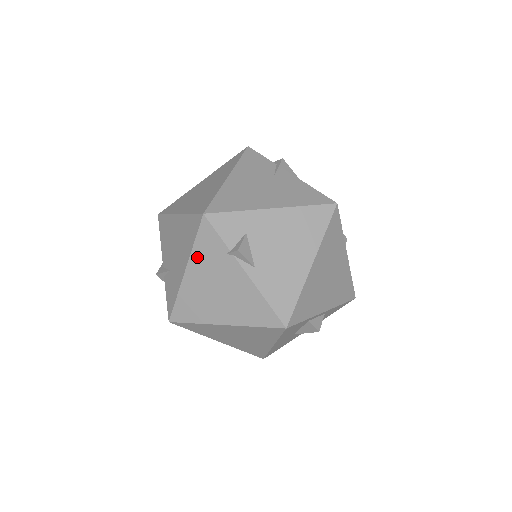
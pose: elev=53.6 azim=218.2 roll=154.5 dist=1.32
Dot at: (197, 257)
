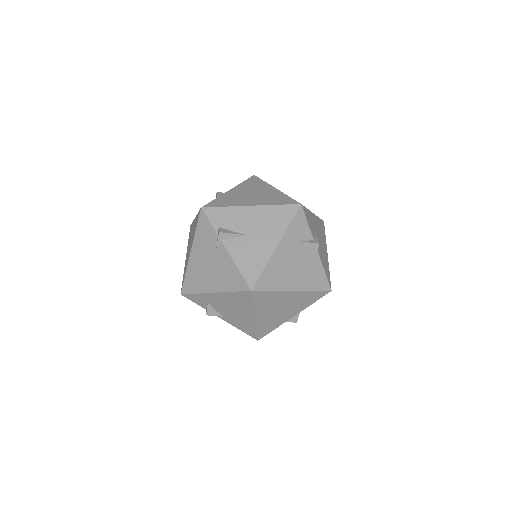
Dot at: occluded
